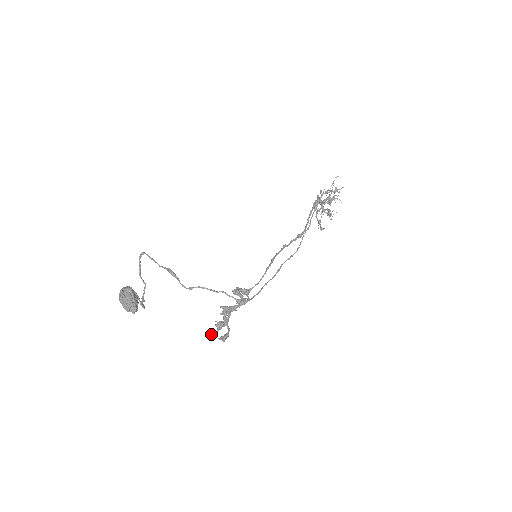
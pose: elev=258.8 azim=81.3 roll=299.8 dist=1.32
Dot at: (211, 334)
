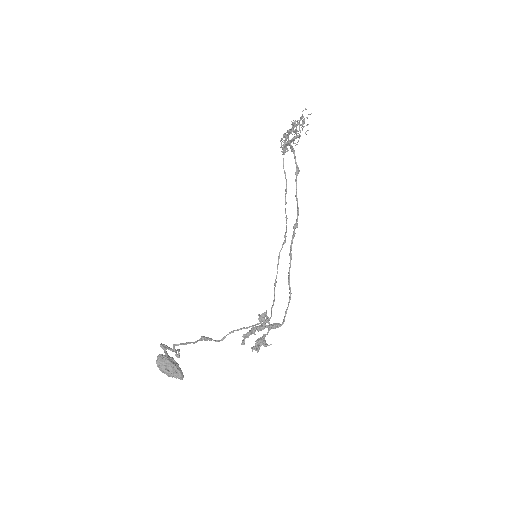
Dot at: (241, 344)
